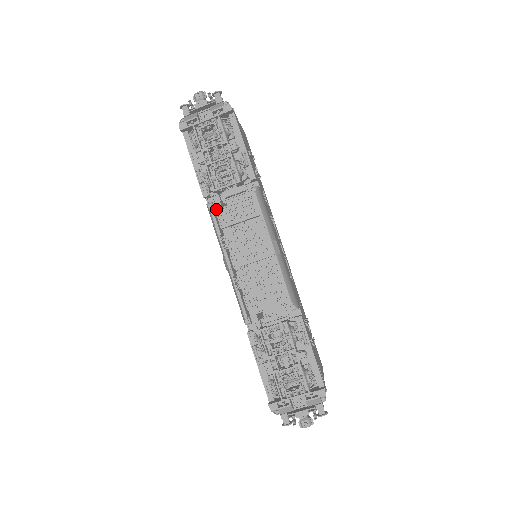
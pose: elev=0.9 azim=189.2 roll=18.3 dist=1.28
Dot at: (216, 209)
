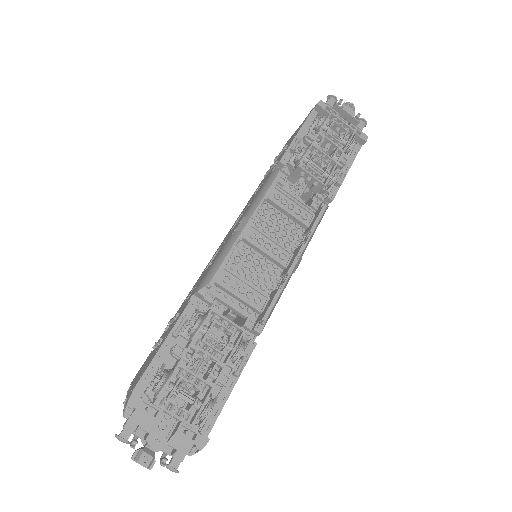
Dot at: occluded
